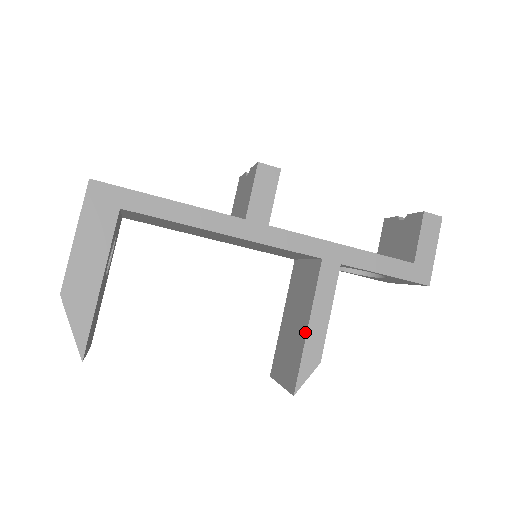
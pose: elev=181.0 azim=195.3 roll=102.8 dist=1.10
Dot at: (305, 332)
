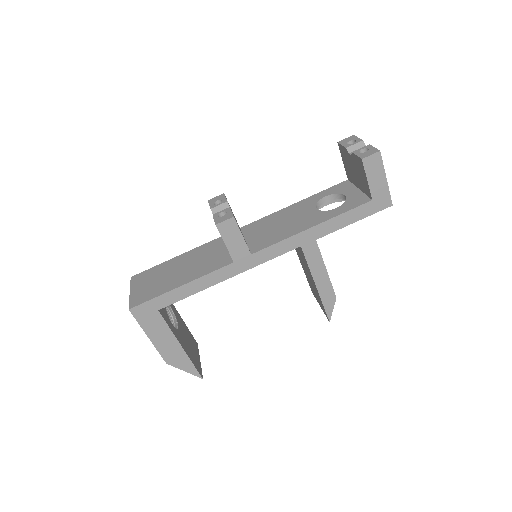
Dot at: (316, 289)
